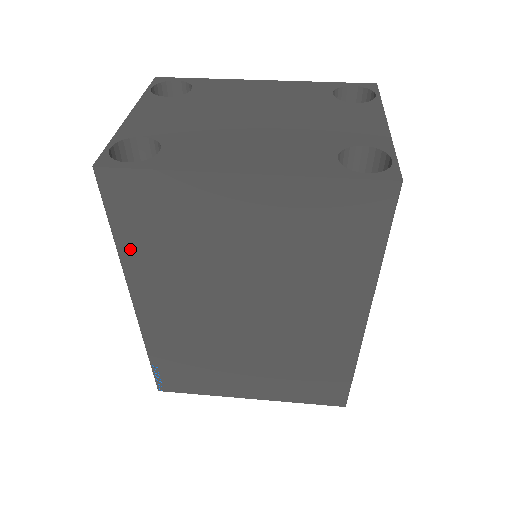
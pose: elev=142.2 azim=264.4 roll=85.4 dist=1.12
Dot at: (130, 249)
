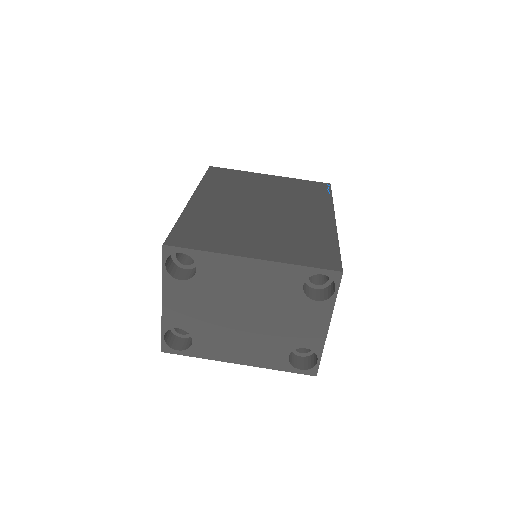
Dot at: occluded
